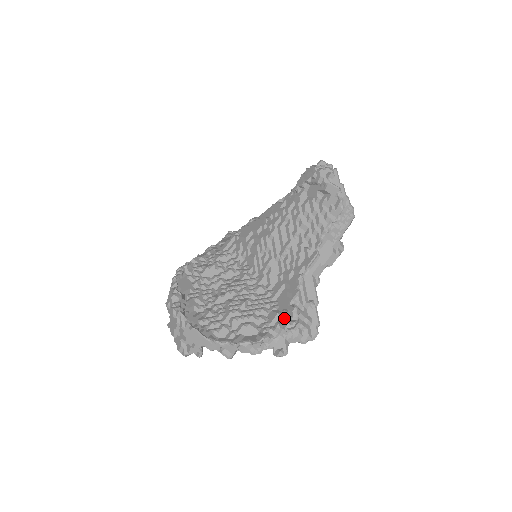
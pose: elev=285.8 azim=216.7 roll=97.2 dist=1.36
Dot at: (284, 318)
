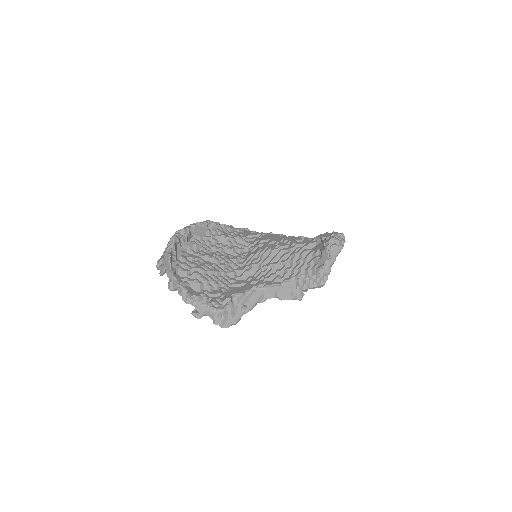
Dot at: (219, 298)
